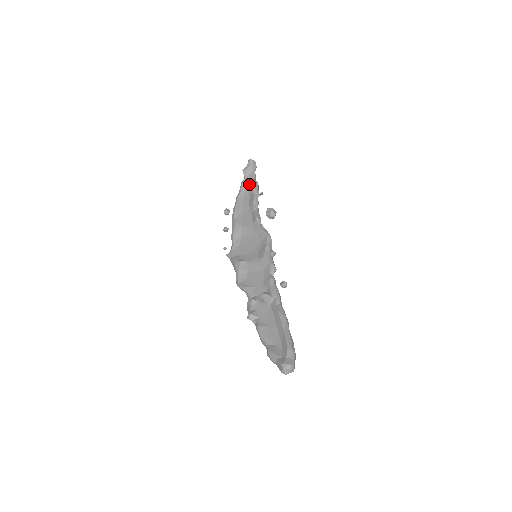
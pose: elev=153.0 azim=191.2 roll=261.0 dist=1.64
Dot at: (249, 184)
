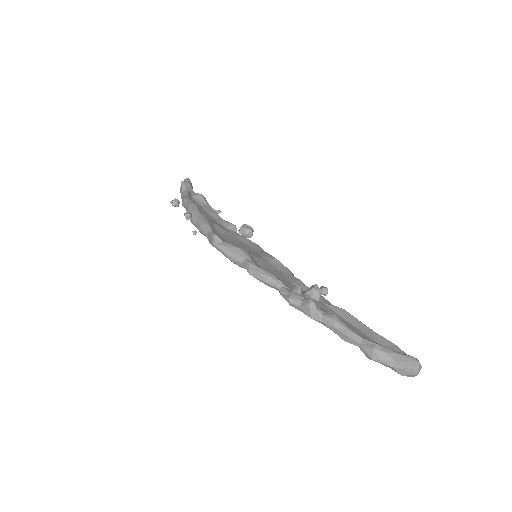
Dot at: (200, 195)
